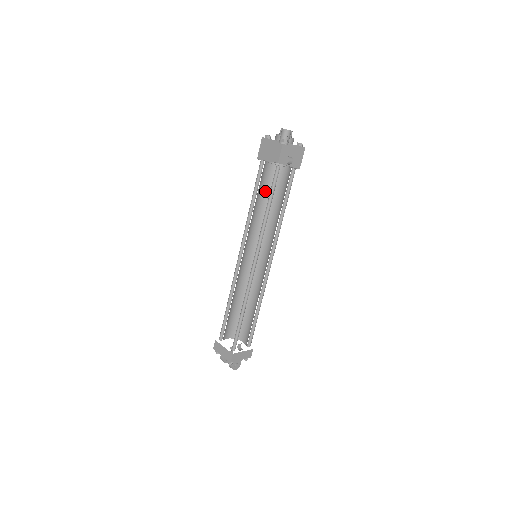
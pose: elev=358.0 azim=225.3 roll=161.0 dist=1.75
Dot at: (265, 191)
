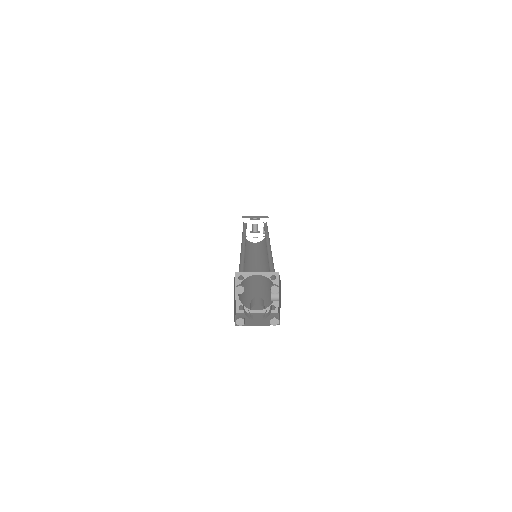
Dot at: occluded
